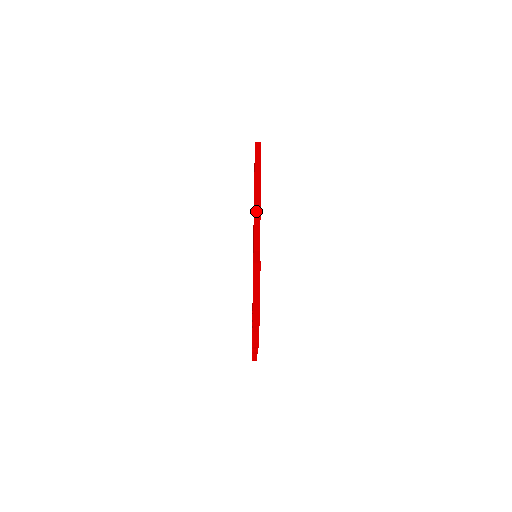
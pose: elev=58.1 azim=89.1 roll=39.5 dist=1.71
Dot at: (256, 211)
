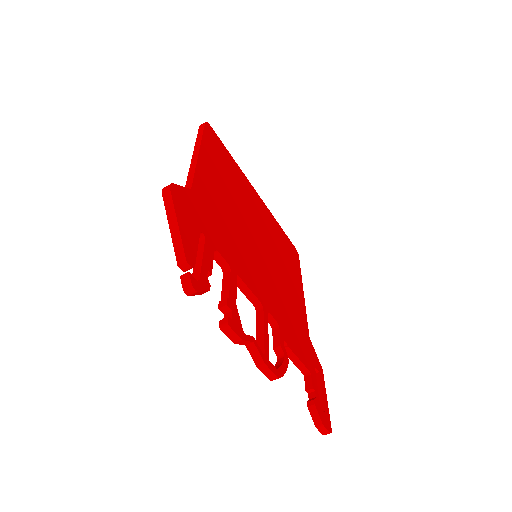
Dot at: (192, 164)
